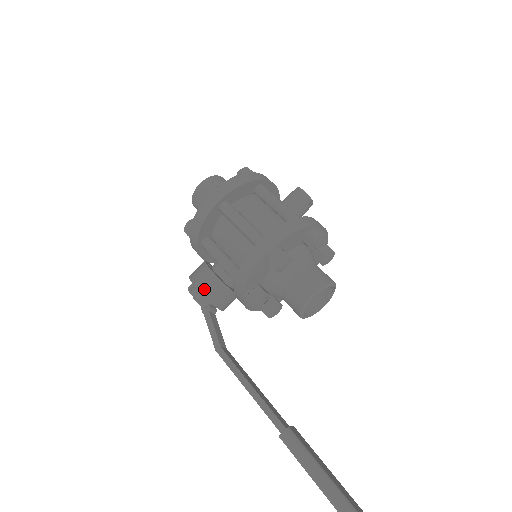
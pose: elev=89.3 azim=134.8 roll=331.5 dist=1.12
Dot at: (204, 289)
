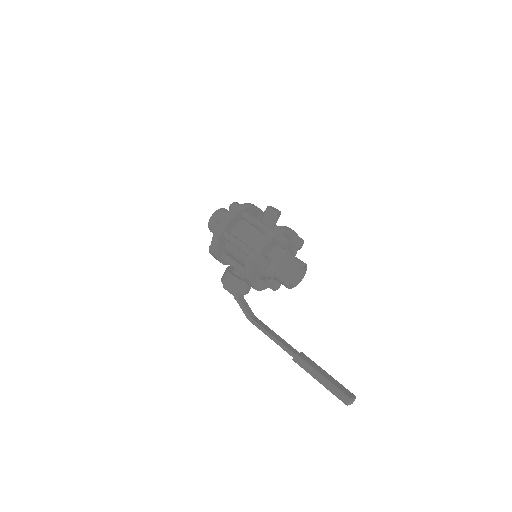
Dot at: (230, 286)
